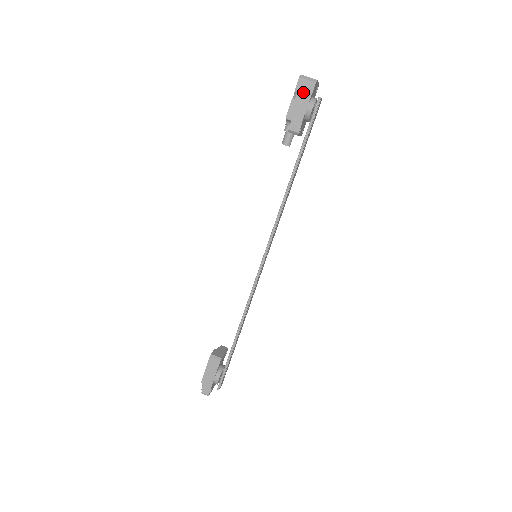
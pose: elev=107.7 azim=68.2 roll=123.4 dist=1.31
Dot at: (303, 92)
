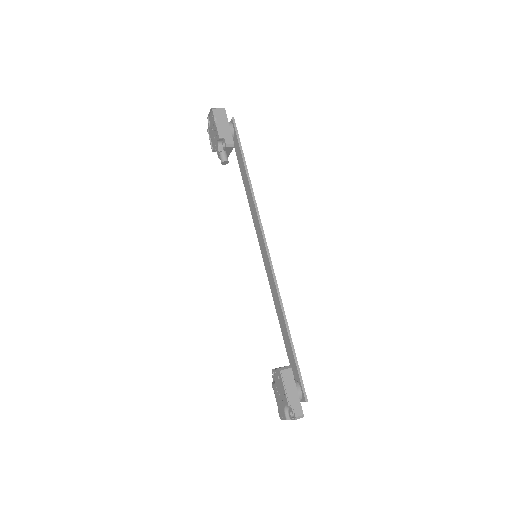
Dot at: (220, 117)
